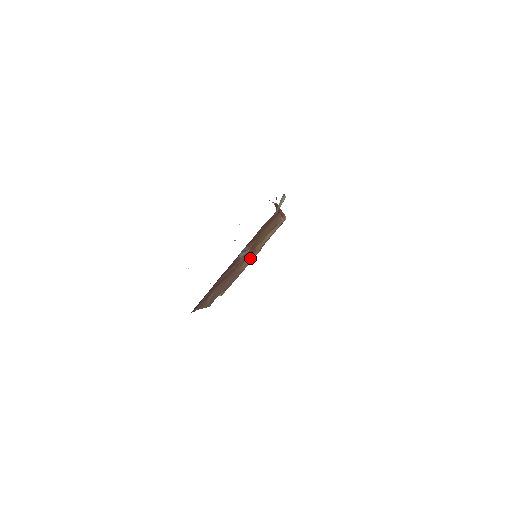
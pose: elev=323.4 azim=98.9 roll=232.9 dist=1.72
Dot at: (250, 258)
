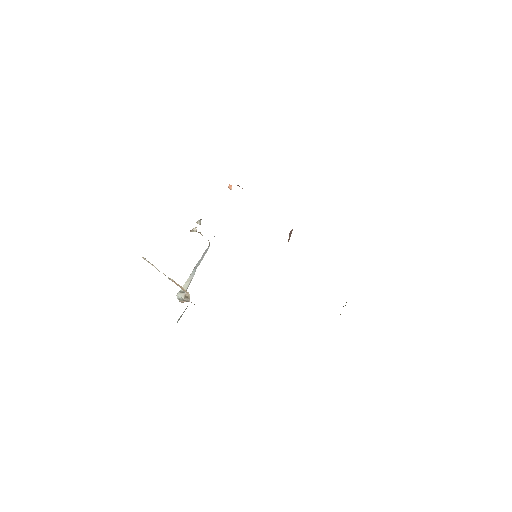
Dot at: occluded
